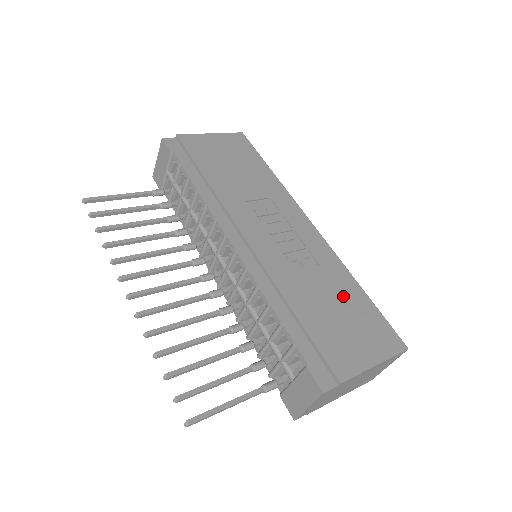
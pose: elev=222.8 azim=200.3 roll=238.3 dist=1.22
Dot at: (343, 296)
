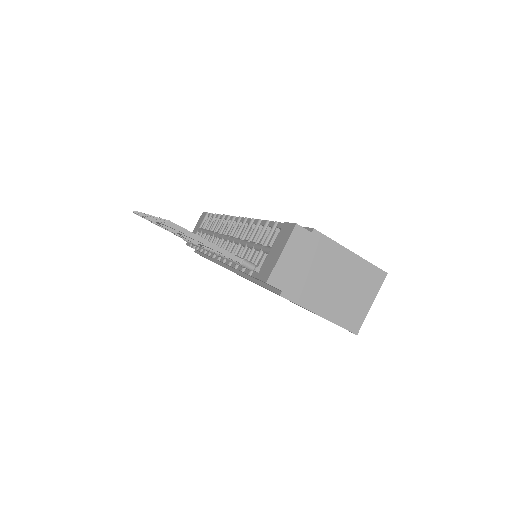
Dot at: occluded
